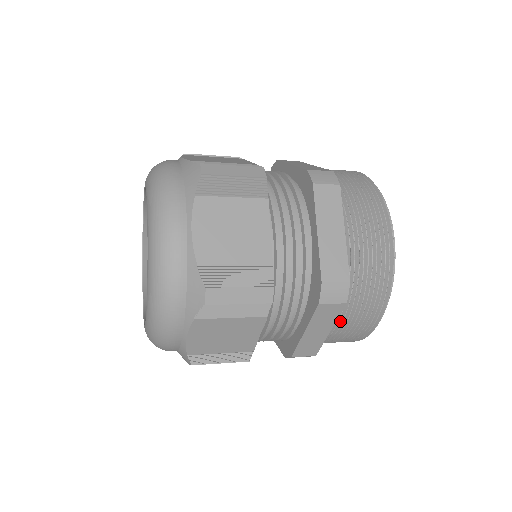
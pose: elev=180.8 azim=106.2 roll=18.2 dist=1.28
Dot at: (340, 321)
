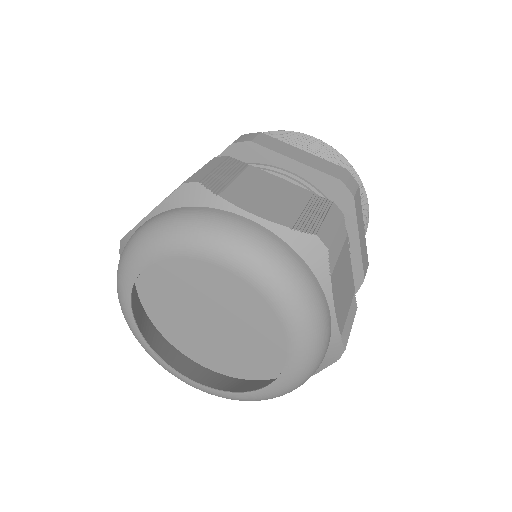
Dot at: occluded
